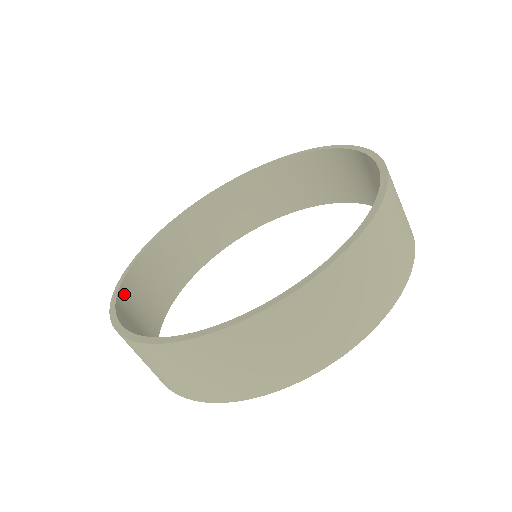
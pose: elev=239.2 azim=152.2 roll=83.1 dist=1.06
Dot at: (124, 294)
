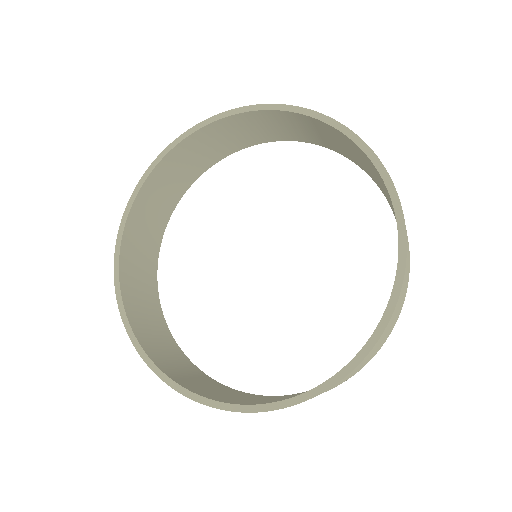
Dot at: (126, 243)
